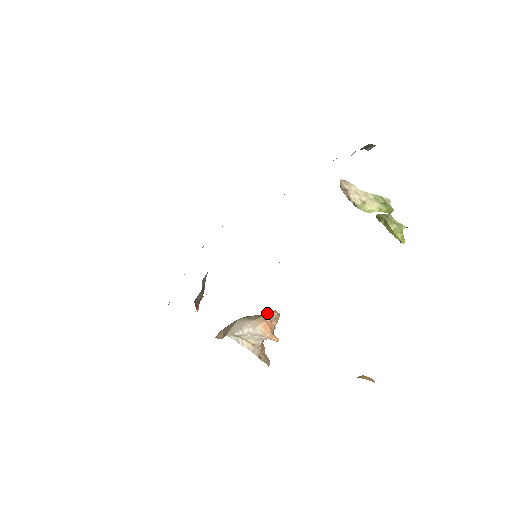
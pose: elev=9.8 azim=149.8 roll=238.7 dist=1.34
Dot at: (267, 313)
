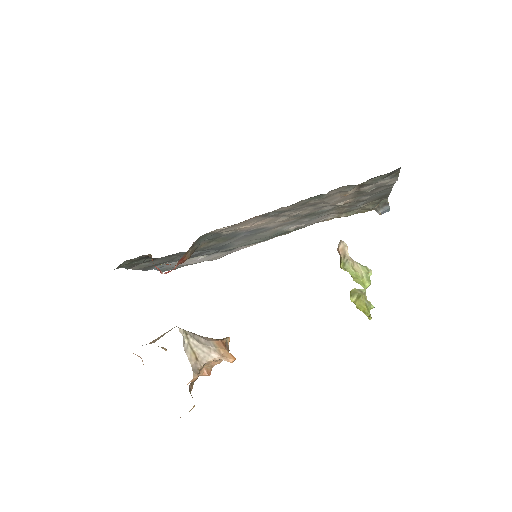
Dot at: occluded
